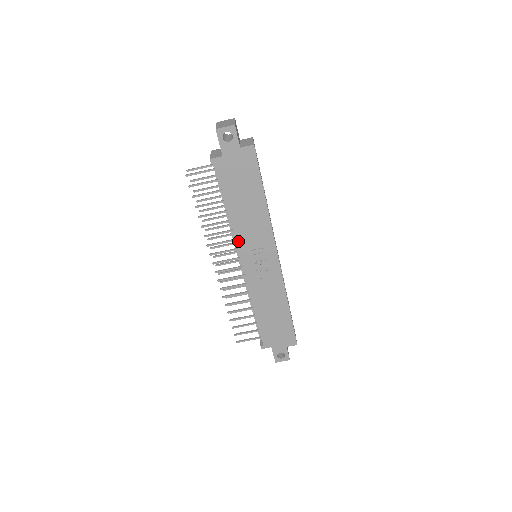
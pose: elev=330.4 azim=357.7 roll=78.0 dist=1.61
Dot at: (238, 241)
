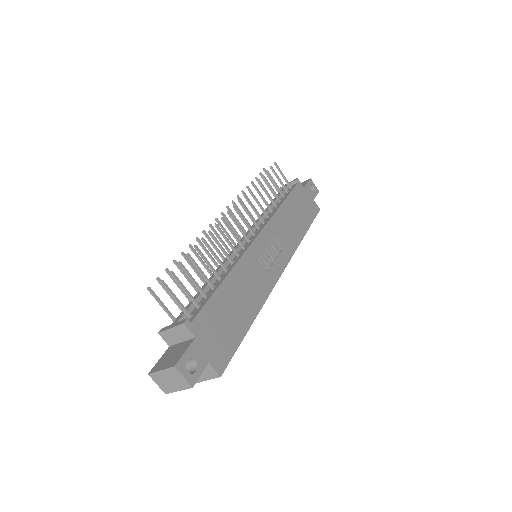
Dot at: (271, 222)
